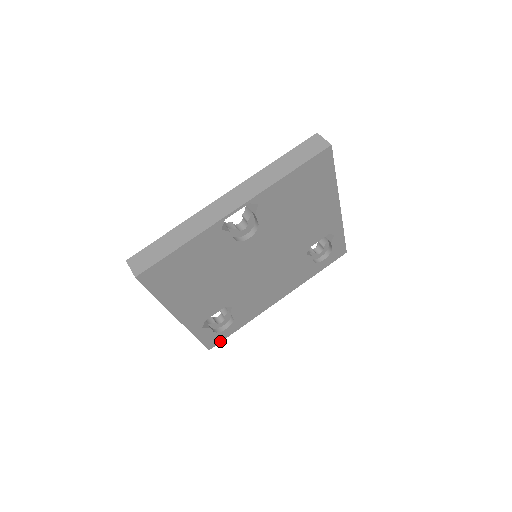
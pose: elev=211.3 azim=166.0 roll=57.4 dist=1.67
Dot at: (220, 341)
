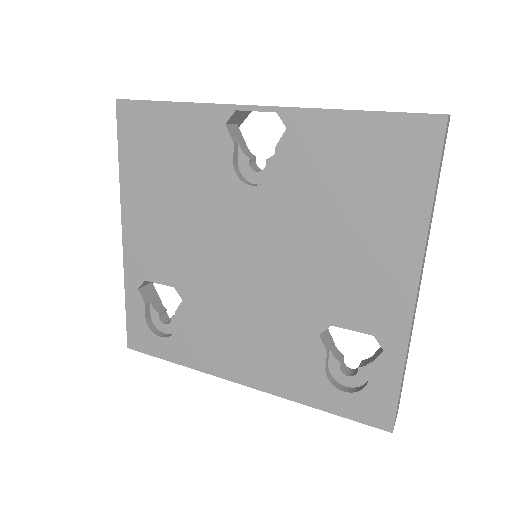
Dot at: (145, 351)
